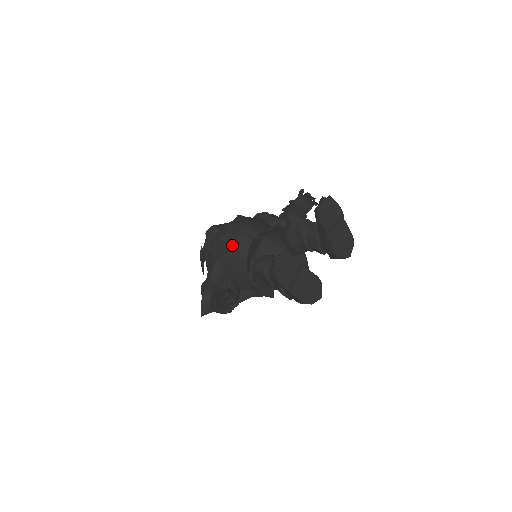
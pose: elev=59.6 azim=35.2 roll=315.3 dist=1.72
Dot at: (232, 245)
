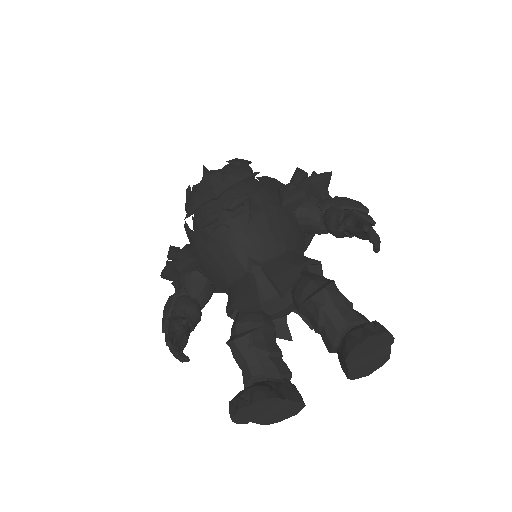
Dot at: (218, 259)
